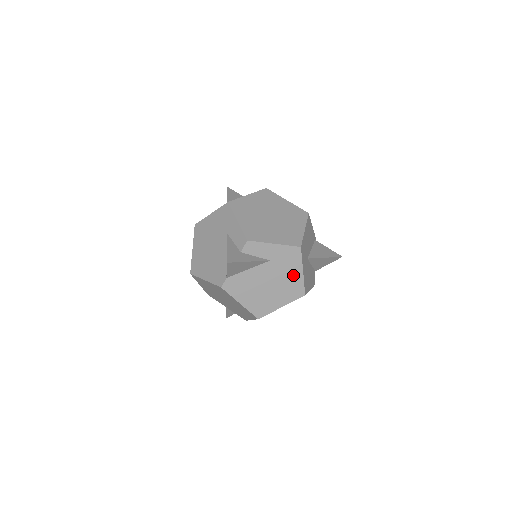
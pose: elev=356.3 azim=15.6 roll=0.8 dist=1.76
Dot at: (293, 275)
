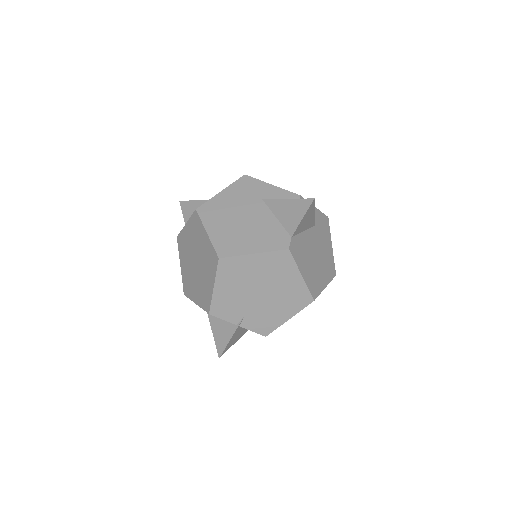
Dot at: (327, 248)
